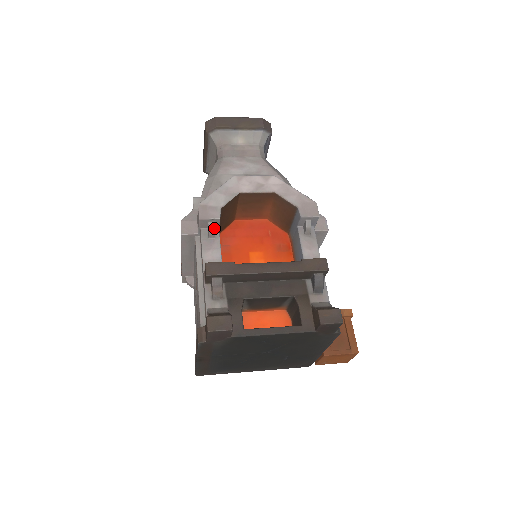
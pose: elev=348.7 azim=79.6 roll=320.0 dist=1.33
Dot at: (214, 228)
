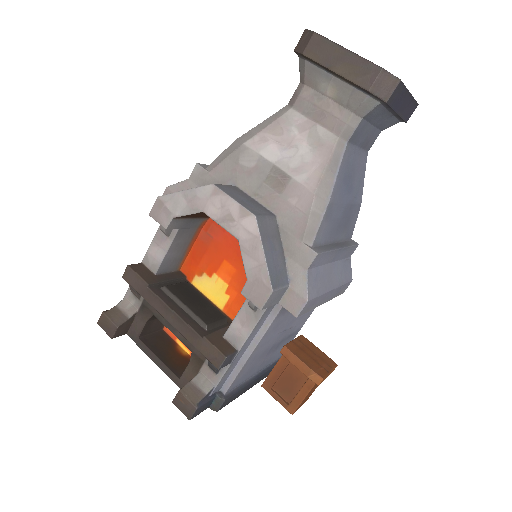
Dot at: (164, 231)
